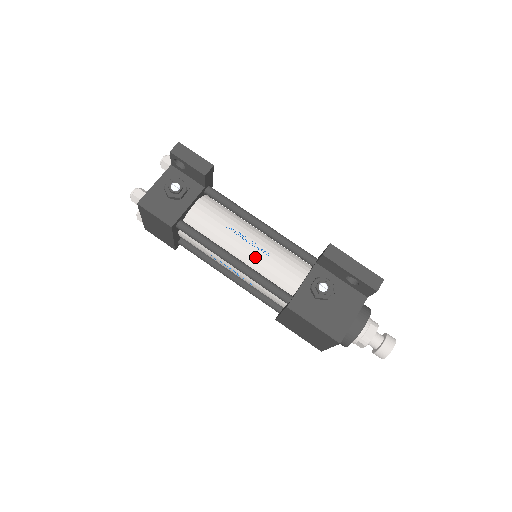
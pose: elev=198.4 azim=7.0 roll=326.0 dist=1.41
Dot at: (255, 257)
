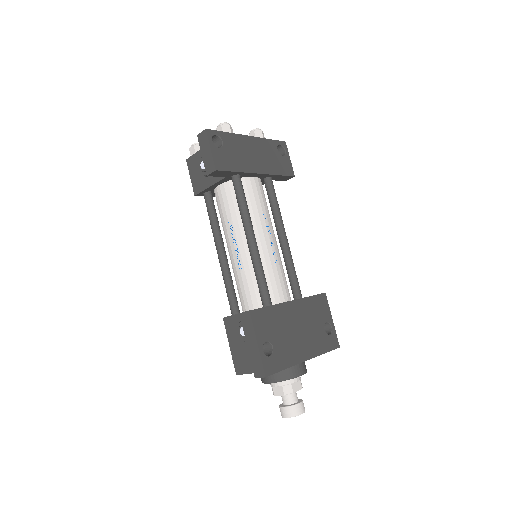
Dot at: (233, 262)
